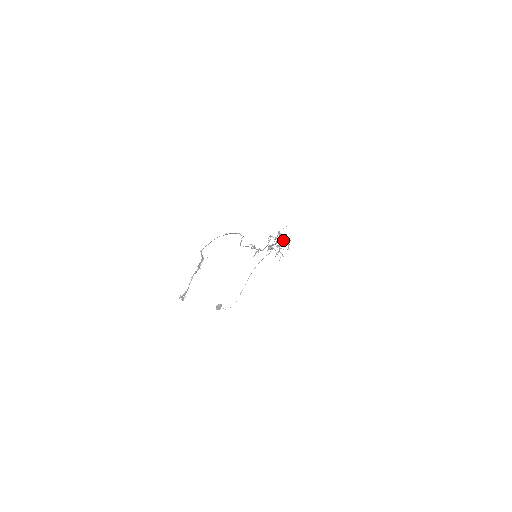
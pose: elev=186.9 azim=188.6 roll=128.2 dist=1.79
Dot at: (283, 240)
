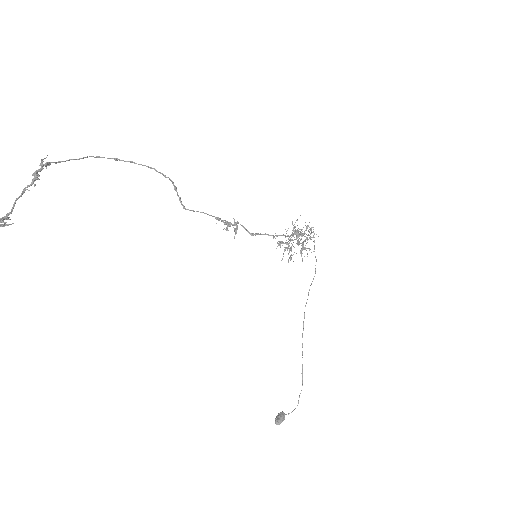
Dot at: occluded
